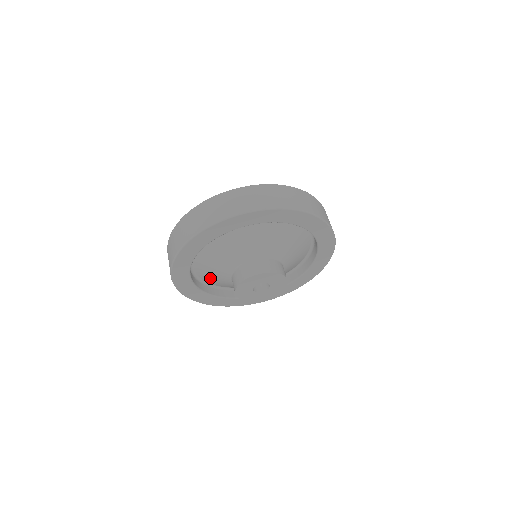
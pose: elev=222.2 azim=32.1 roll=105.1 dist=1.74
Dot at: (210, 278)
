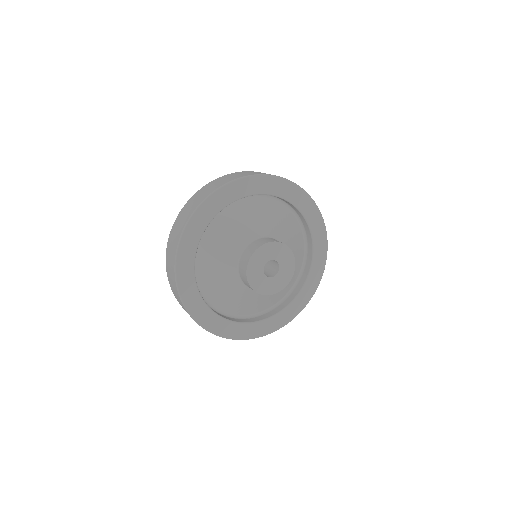
Dot at: (243, 306)
